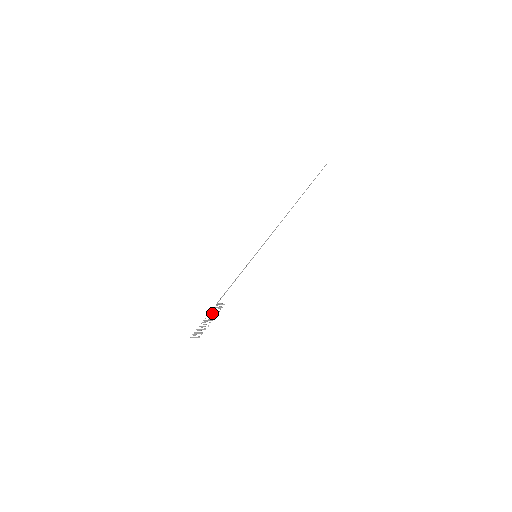
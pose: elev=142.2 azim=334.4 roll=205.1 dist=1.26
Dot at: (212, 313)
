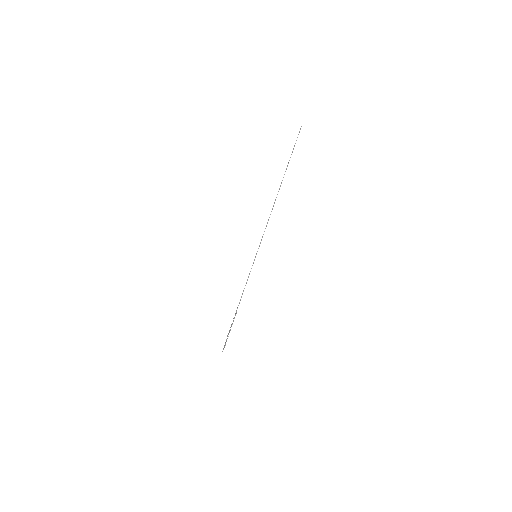
Dot at: (231, 324)
